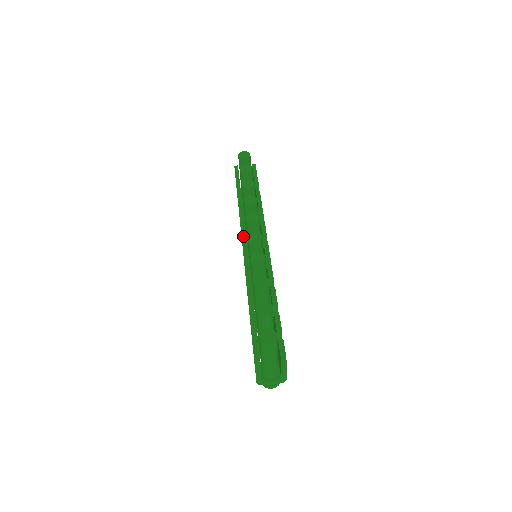
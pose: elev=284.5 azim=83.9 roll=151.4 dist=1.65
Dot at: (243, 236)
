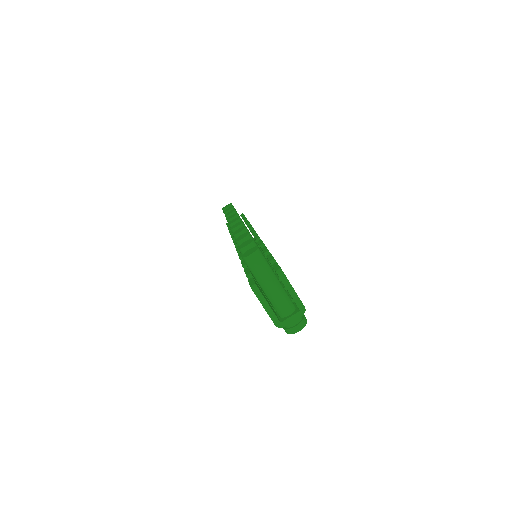
Dot at: (235, 243)
